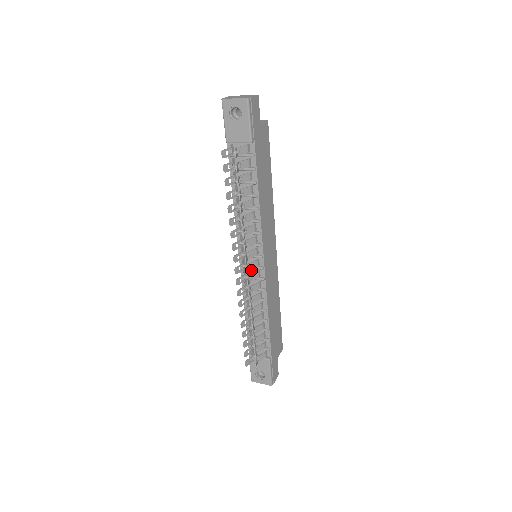
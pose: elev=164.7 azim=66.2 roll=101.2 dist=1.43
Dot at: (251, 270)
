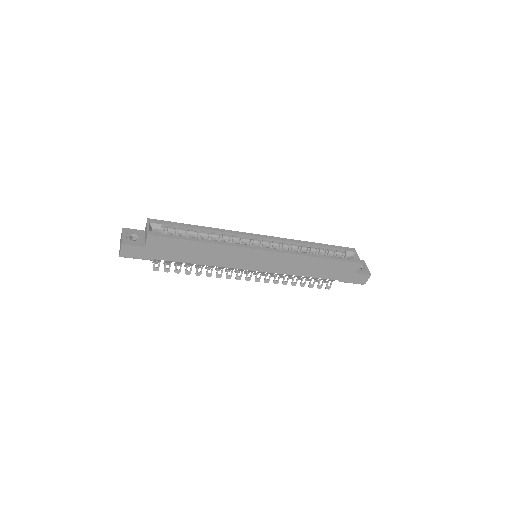
Dot at: occluded
